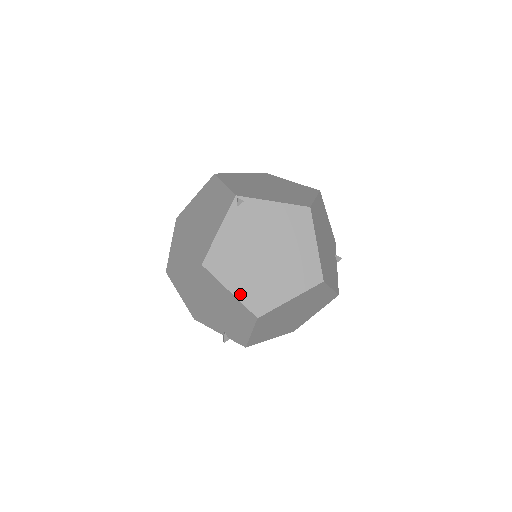
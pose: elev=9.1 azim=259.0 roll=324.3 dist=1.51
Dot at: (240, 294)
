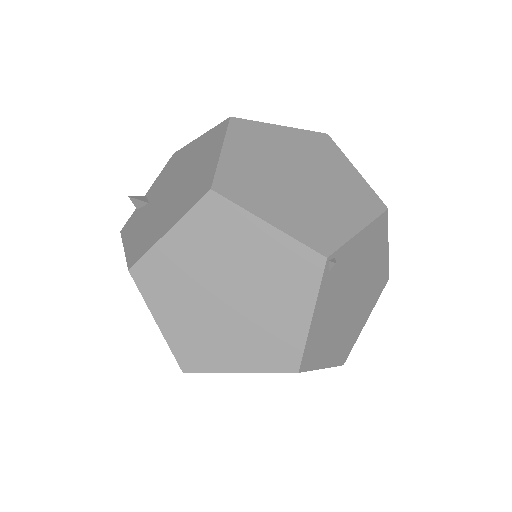
Dot at: (331, 361)
